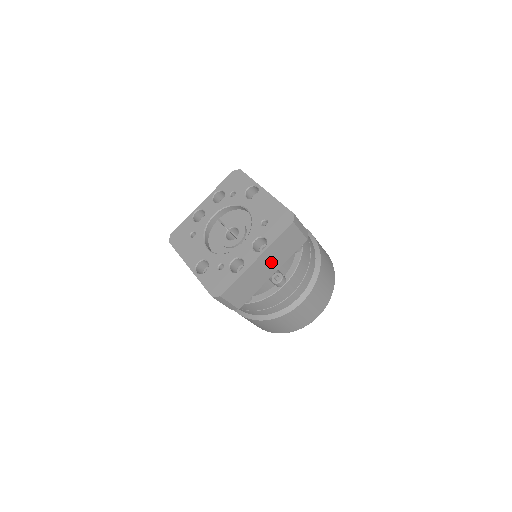
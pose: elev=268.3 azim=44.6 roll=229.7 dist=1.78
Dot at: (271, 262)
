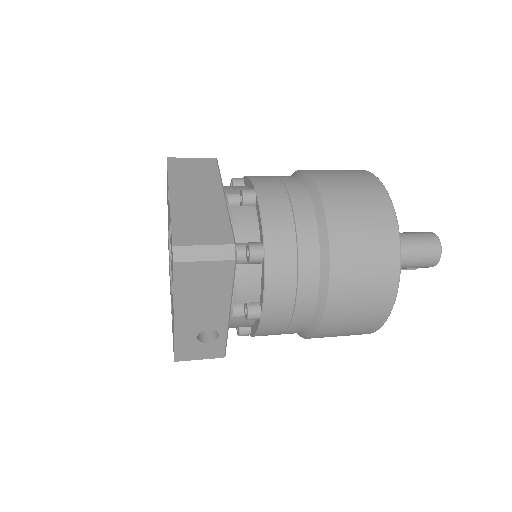
Dot at: (198, 190)
